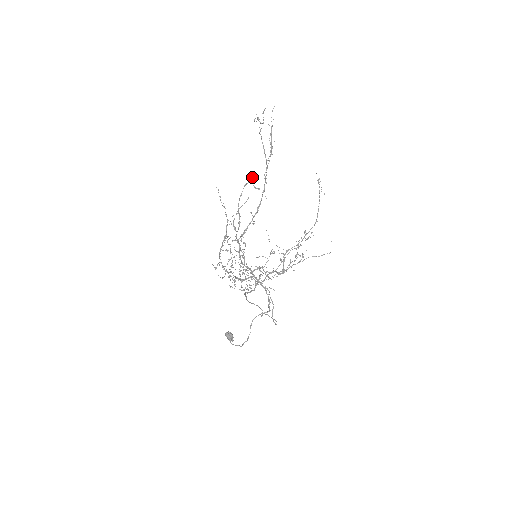
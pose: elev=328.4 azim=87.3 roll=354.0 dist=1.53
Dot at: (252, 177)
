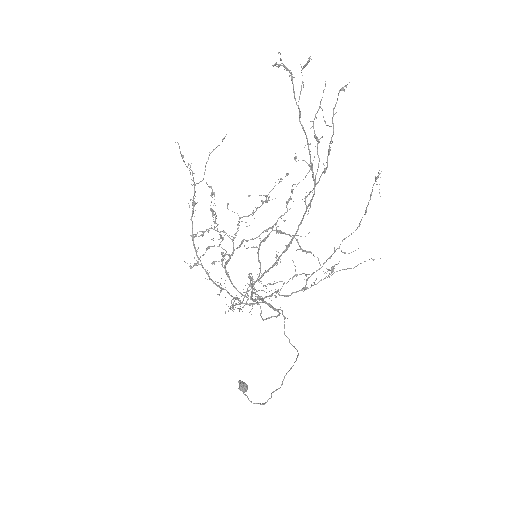
Dot at: occluded
